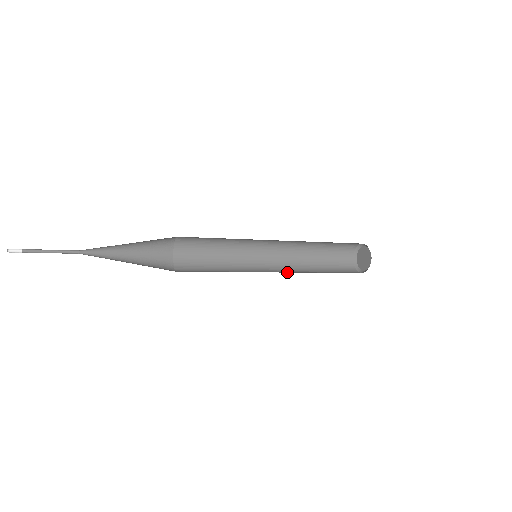
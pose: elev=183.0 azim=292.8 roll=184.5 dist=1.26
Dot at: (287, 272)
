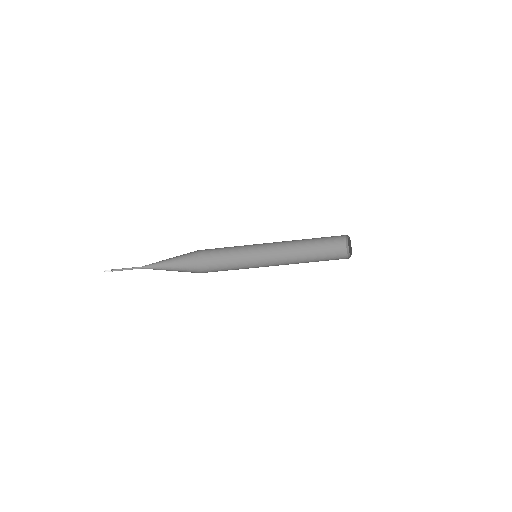
Dot at: occluded
